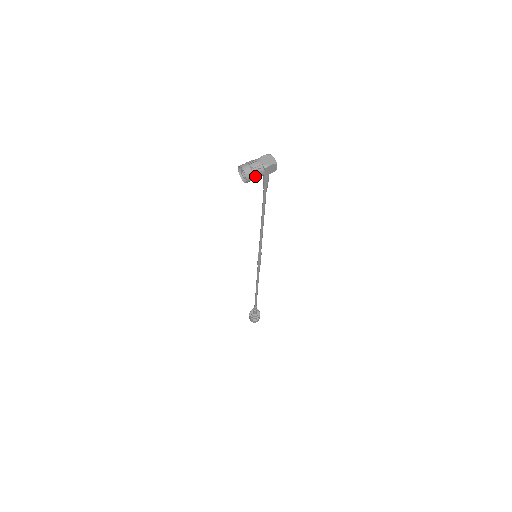
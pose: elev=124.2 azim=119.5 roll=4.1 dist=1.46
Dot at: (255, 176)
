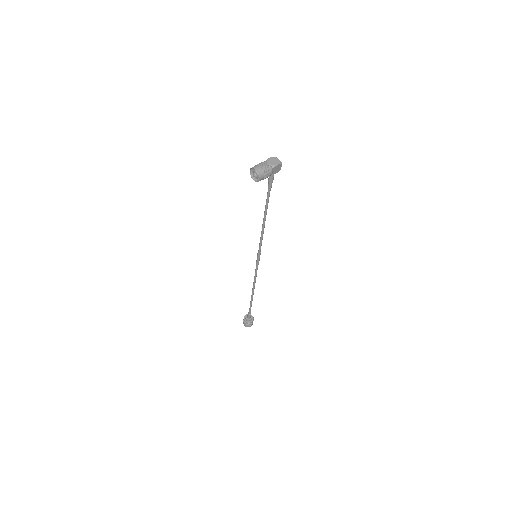
Dot at: (266, 175)
